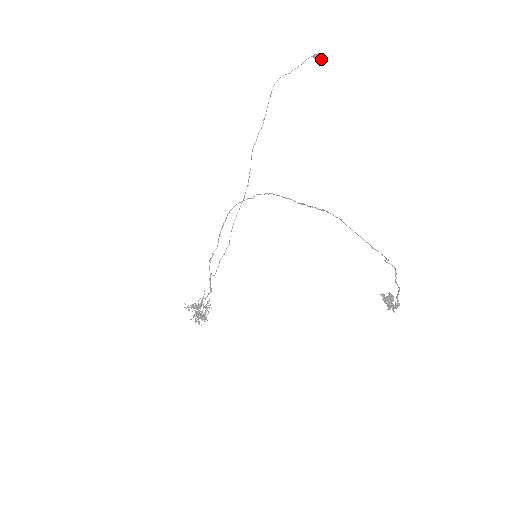
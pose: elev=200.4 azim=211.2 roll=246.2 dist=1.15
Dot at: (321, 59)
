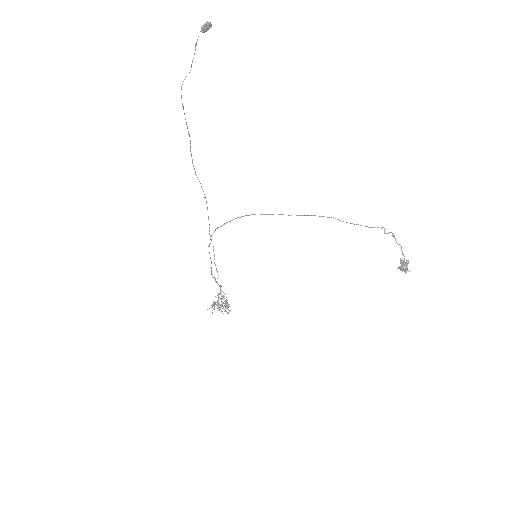
Dot at: (210, 27)
